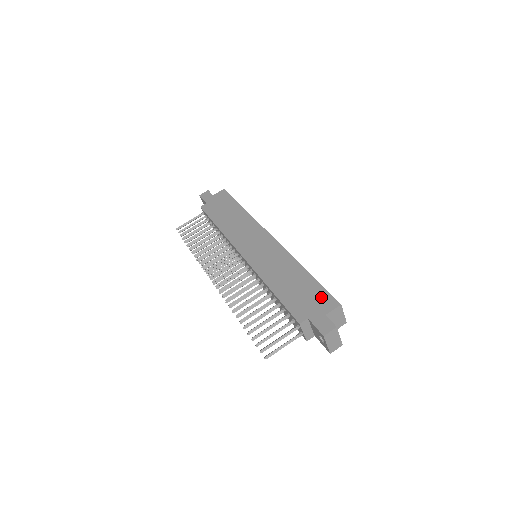
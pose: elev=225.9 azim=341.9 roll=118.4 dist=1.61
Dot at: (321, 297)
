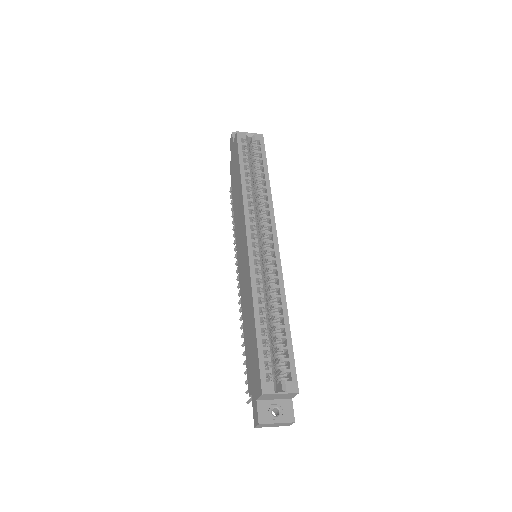
Dot at: (256, 371)
